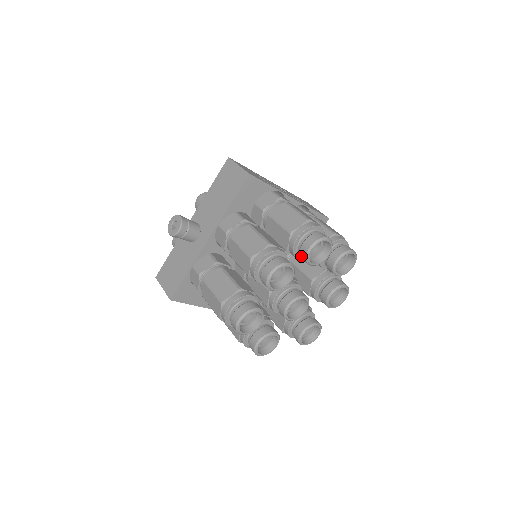
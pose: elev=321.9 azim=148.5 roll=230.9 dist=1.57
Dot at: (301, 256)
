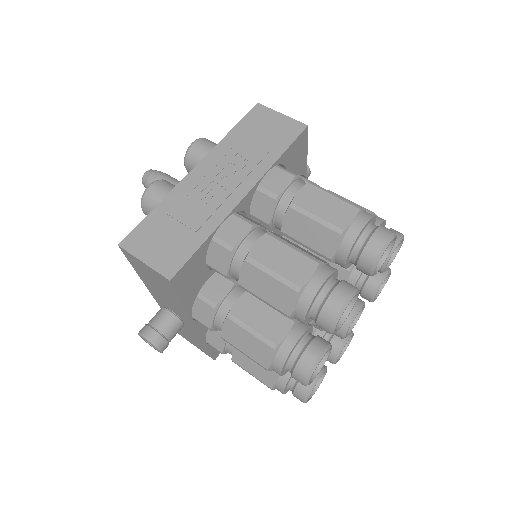
Dot at: occluded
